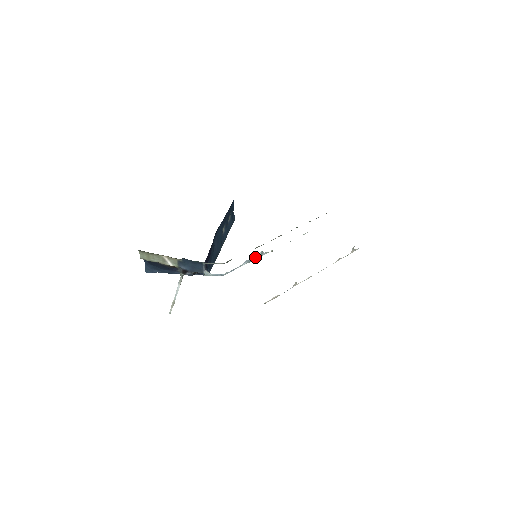
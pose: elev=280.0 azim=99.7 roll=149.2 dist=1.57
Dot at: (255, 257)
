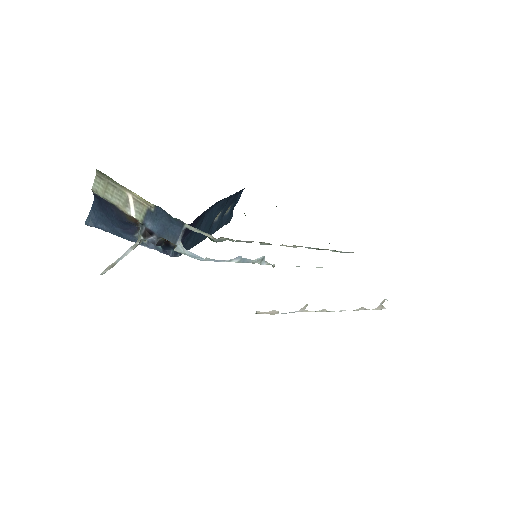
Dot at: (252, 260)
